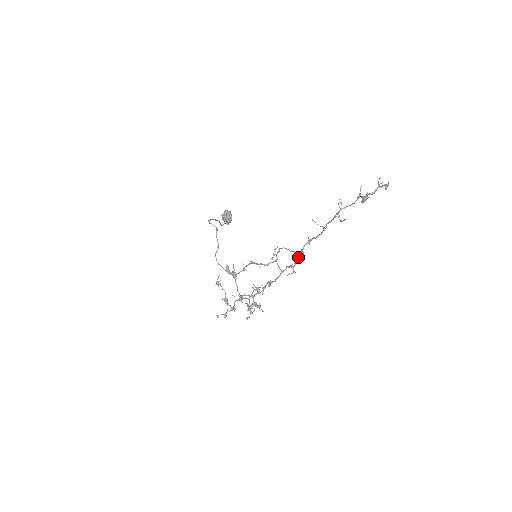
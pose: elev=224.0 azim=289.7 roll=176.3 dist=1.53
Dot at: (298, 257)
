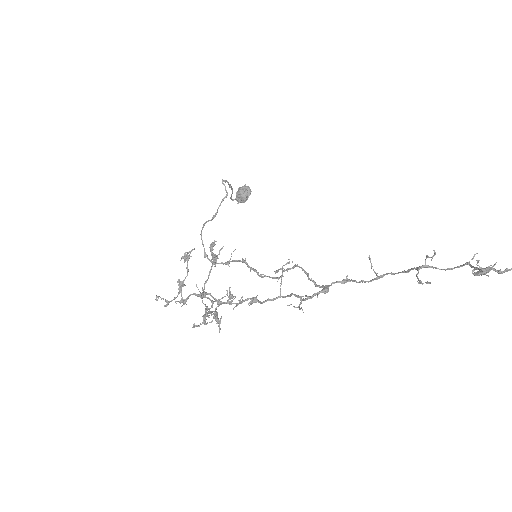
Dot at: occluded
